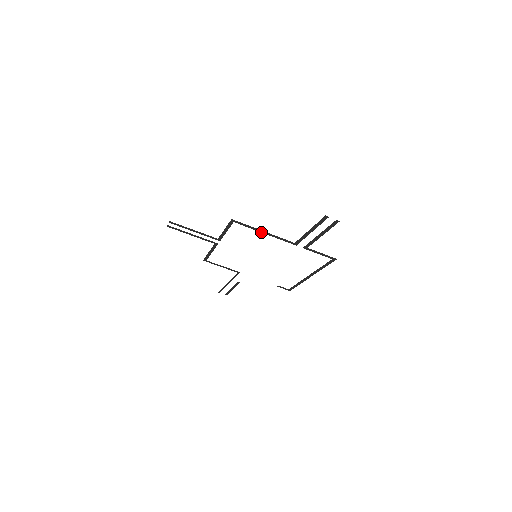
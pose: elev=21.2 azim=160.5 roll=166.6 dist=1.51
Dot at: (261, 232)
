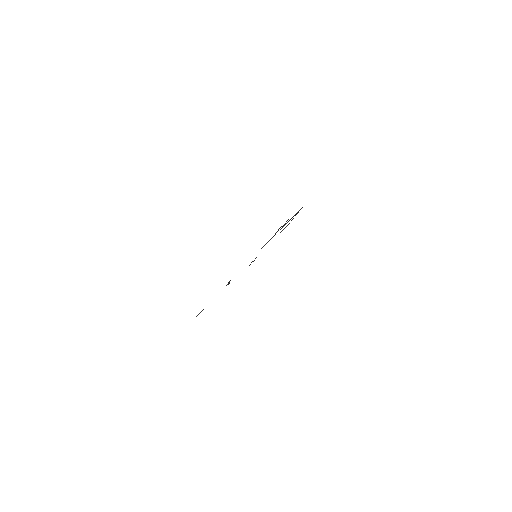
Dot at: occluded
